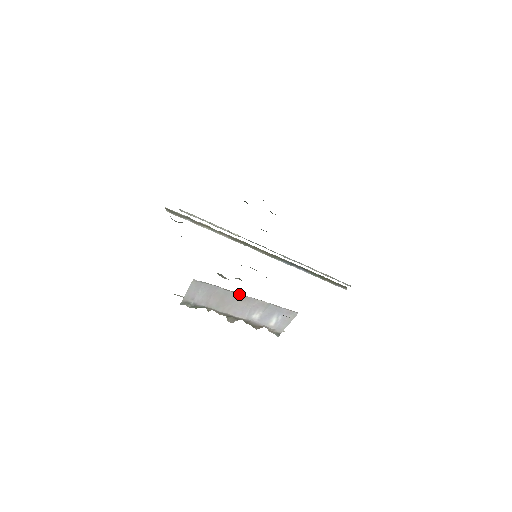
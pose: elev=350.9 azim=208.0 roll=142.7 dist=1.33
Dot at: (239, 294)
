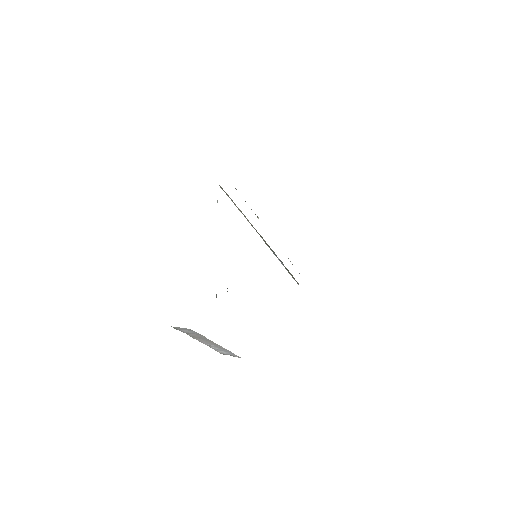
Dot at: occluded
